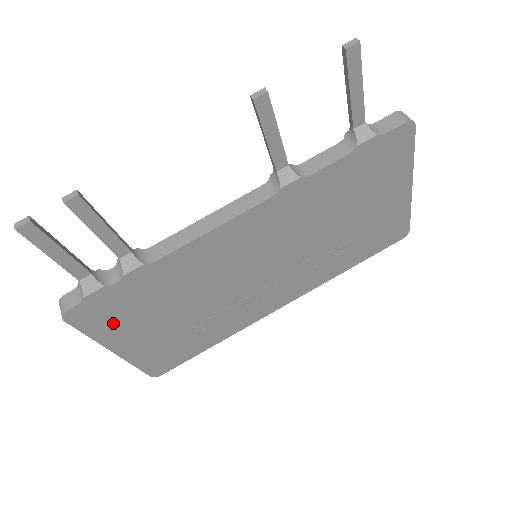
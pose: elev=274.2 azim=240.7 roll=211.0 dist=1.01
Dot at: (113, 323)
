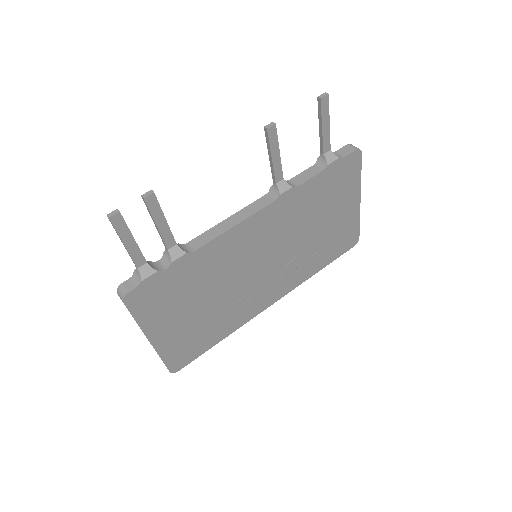
Dot at: (155, 309)
